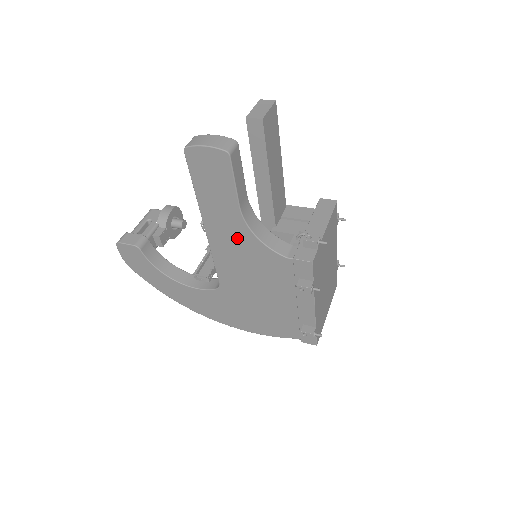
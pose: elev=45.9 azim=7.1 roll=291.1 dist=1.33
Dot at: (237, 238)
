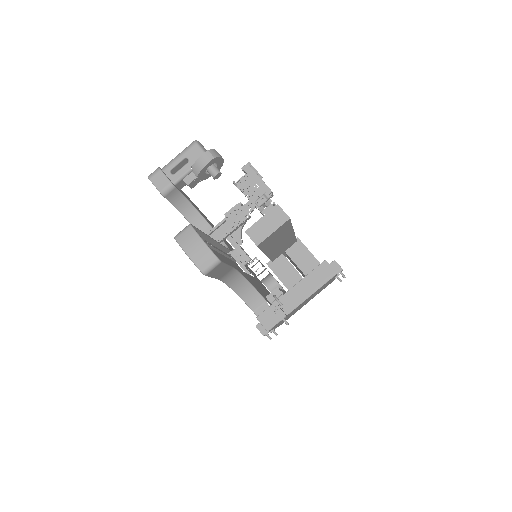
Dot at: occluded
